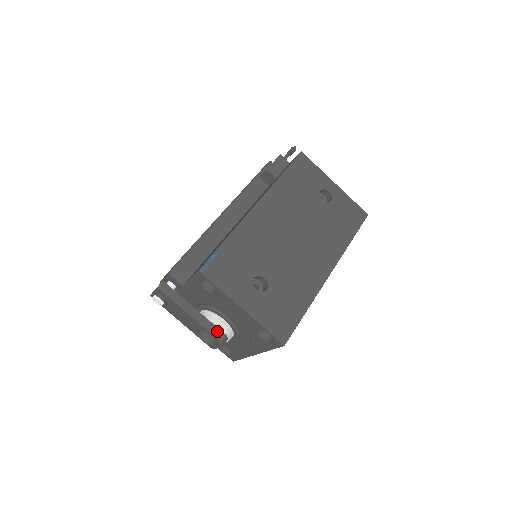
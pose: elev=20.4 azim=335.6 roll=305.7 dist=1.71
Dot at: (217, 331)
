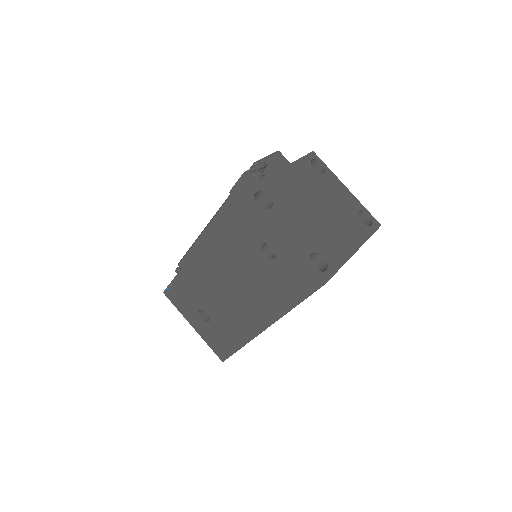
Dot at: occluded
